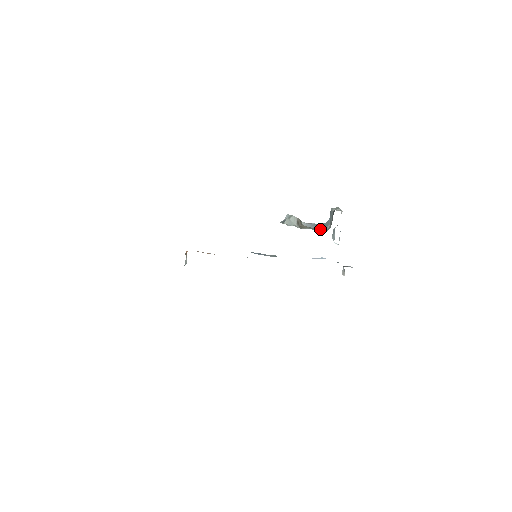
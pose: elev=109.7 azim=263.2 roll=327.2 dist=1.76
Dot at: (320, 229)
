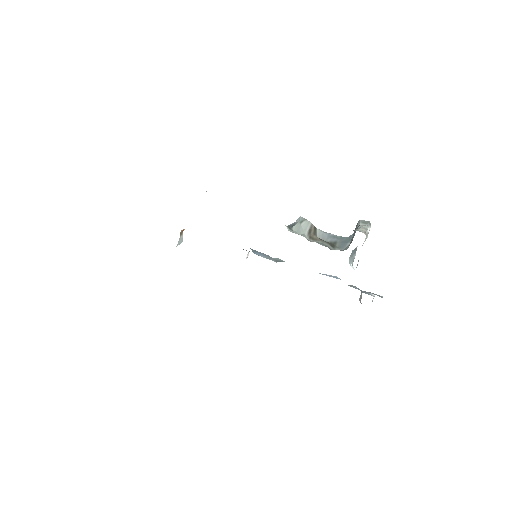
Dot at: (336, 245)
